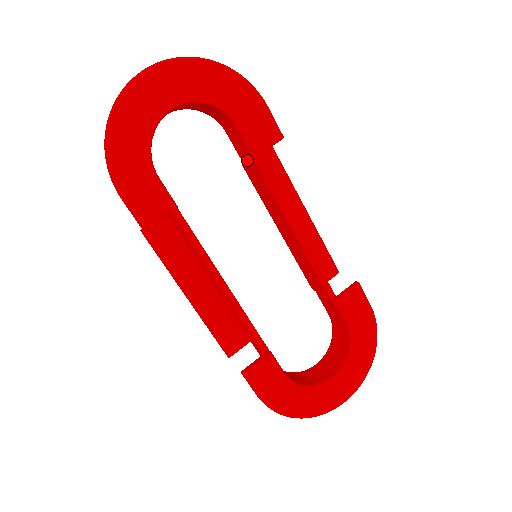
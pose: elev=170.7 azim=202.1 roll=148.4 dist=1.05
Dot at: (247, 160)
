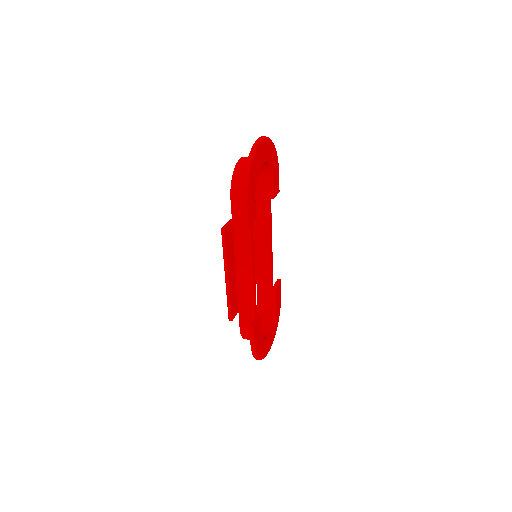
Dot at: (261, 199)
